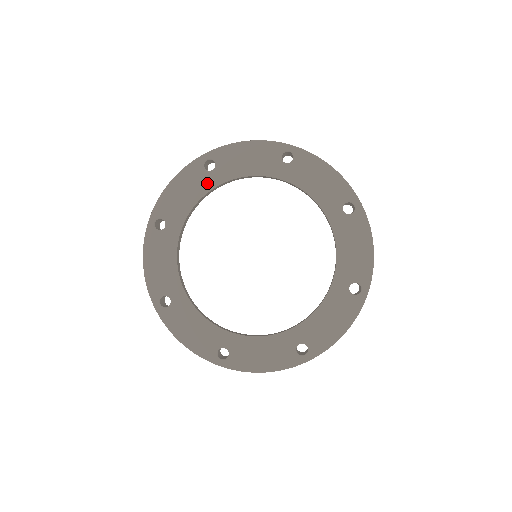
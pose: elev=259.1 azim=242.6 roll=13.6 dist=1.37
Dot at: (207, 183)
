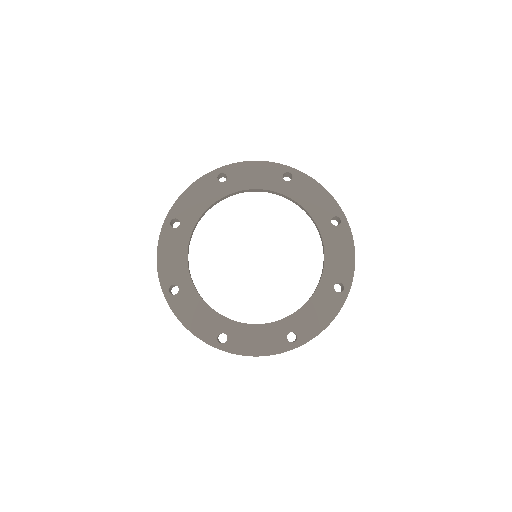
Dot at: (219, 192)
